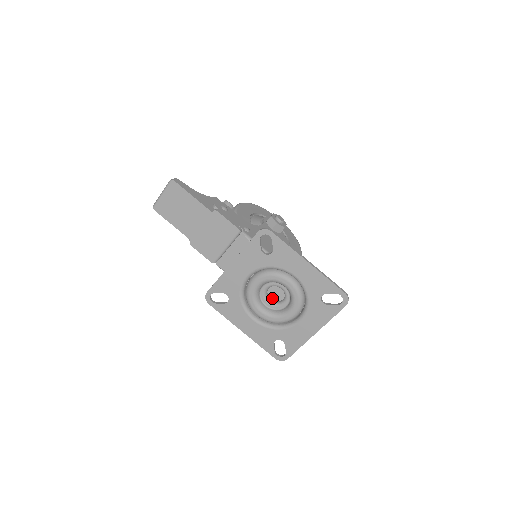
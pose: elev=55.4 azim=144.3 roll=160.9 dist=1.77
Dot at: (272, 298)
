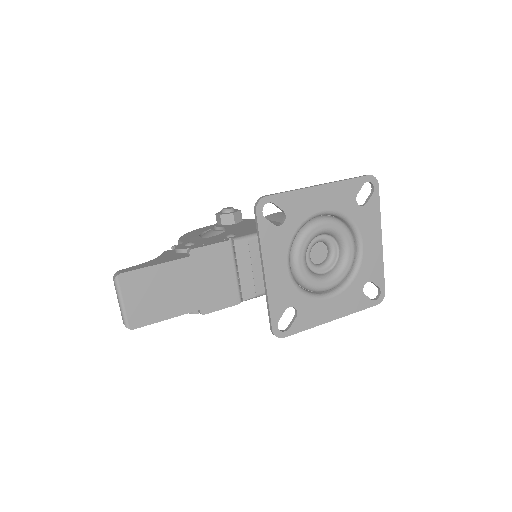
Dot at: (319, 262)
